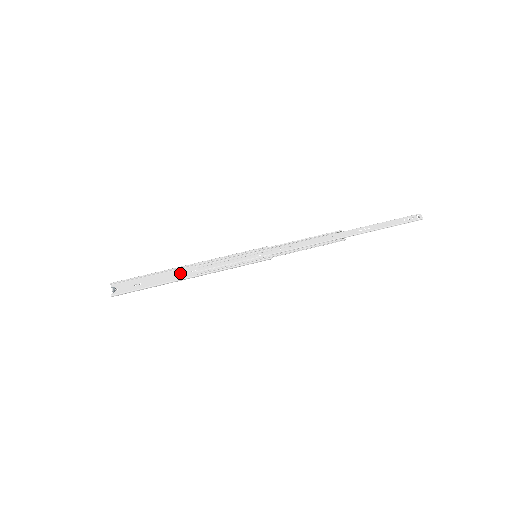
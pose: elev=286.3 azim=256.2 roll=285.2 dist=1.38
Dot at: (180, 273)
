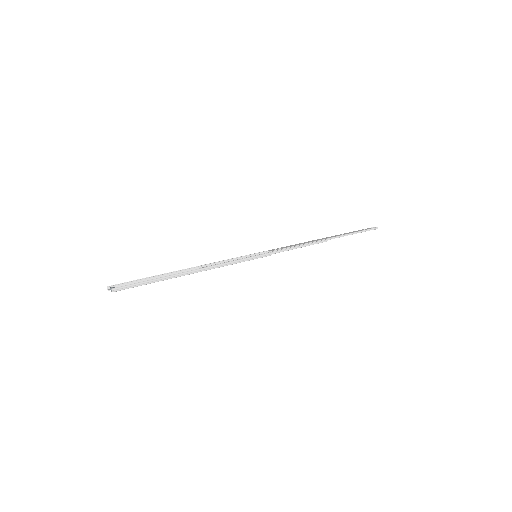
Dot at: occluded
